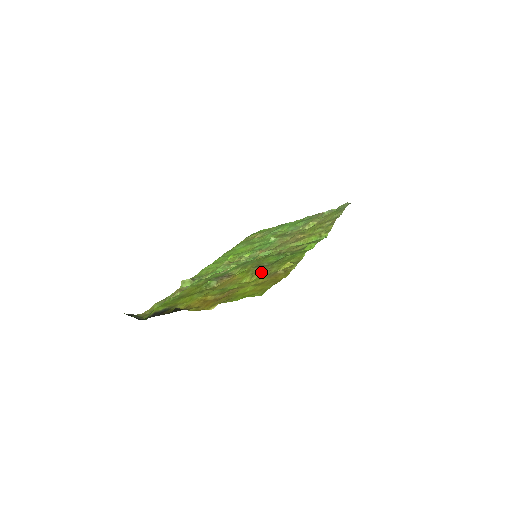
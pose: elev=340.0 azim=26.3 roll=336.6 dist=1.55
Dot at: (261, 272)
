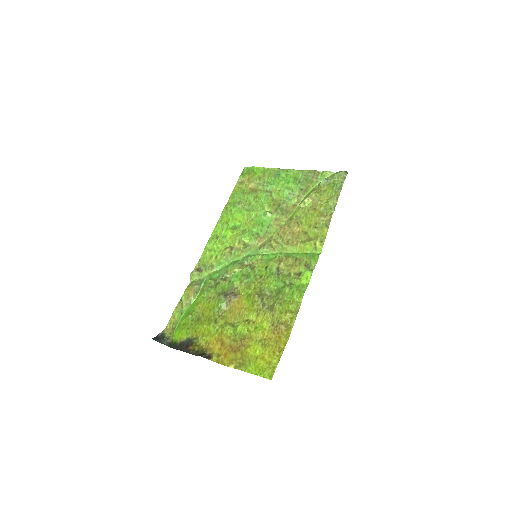
Dot at: (265, 314)
